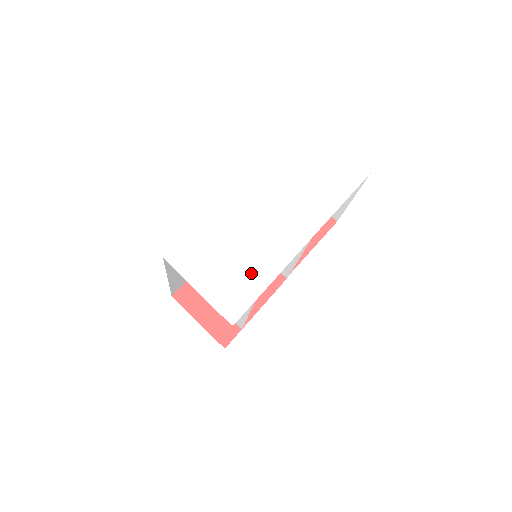
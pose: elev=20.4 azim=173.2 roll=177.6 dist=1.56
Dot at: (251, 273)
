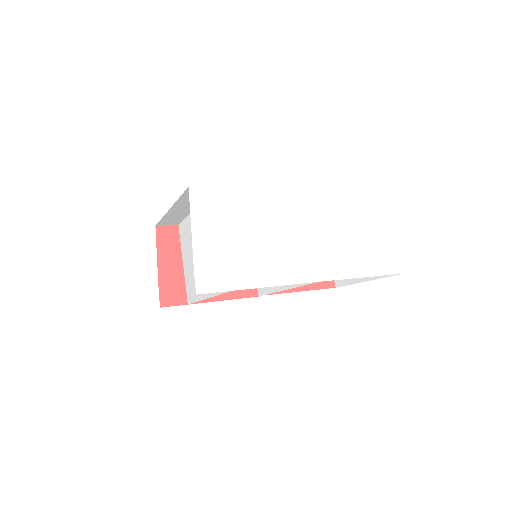
Dot at: (248, 265)
